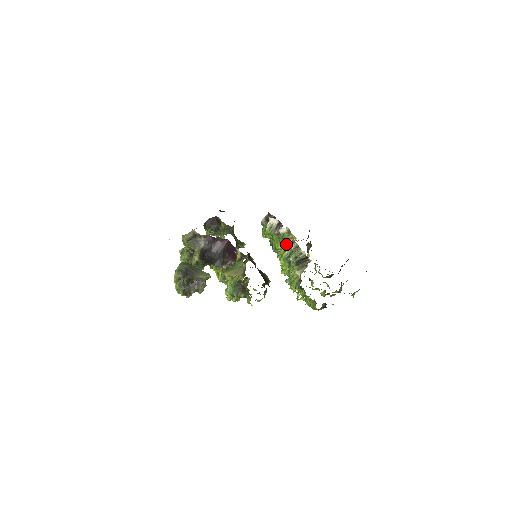
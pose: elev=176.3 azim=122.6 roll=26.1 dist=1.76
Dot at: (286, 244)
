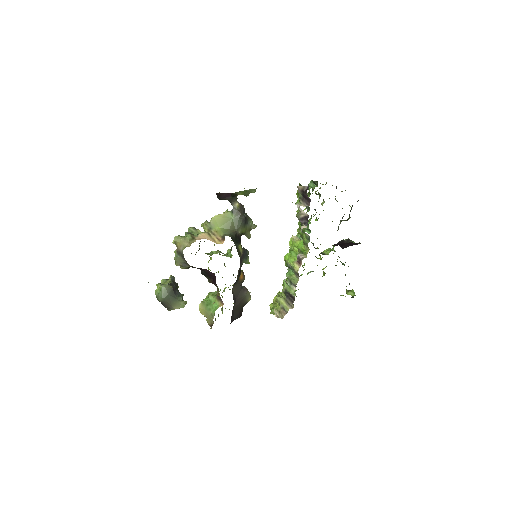
Dot at: (303, 239)
